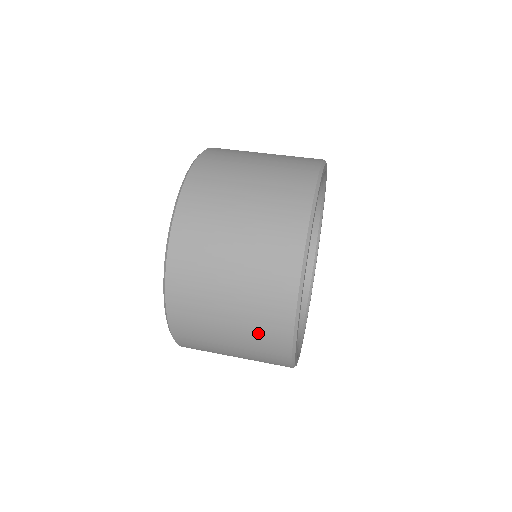
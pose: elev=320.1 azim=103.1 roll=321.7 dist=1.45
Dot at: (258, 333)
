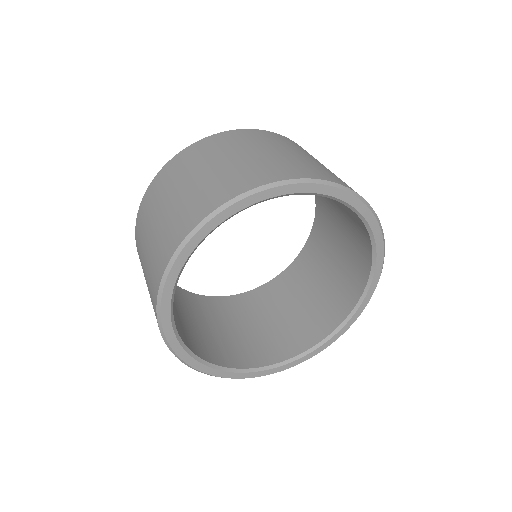
Dot at: (152, 265)
